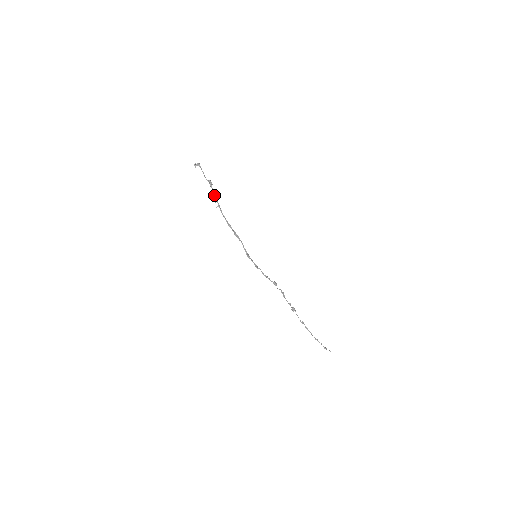
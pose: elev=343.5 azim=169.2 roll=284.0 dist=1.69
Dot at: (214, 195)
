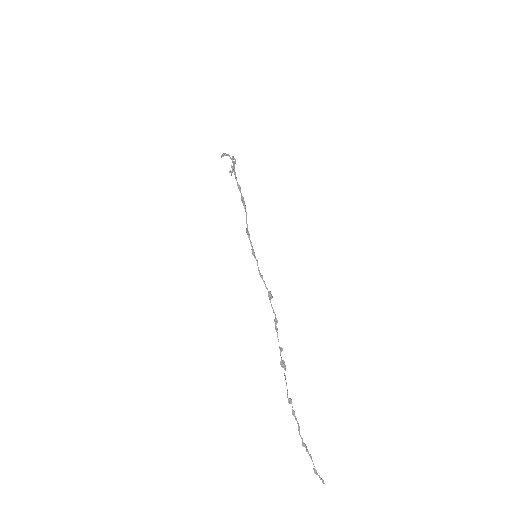
Dot at: (233, 166)
